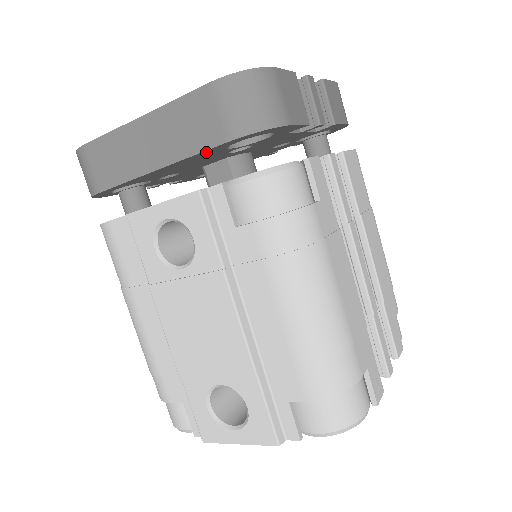
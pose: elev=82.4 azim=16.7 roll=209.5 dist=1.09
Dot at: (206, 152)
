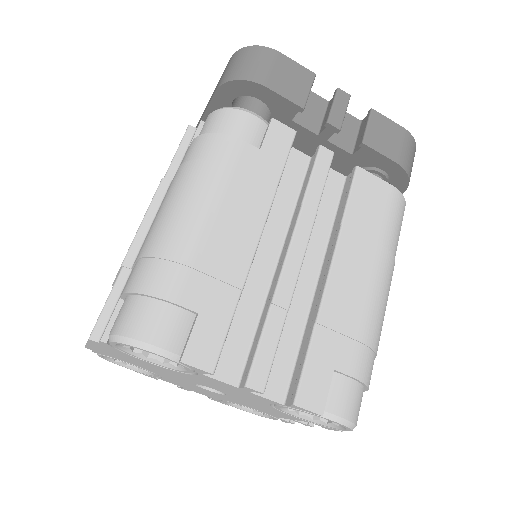
Dot at: occluded
